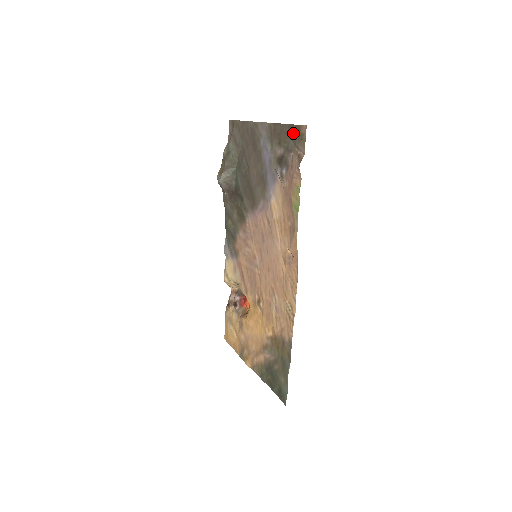
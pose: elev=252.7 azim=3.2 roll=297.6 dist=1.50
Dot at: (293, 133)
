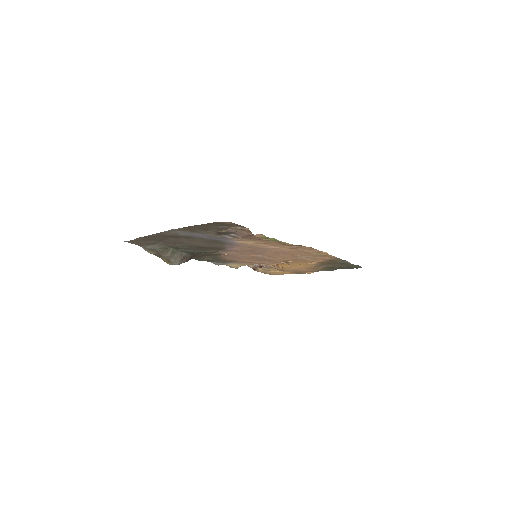
Dot at: (216, 225)
